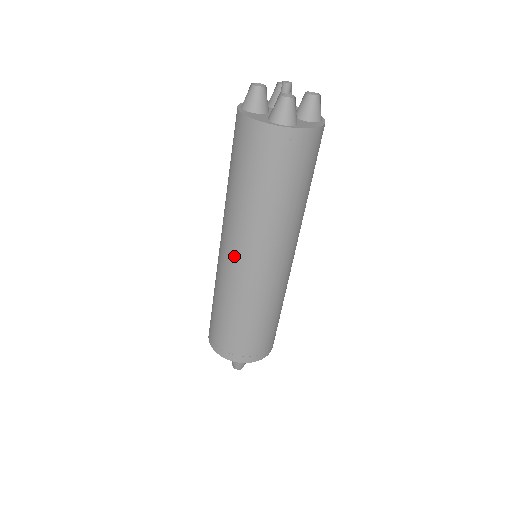
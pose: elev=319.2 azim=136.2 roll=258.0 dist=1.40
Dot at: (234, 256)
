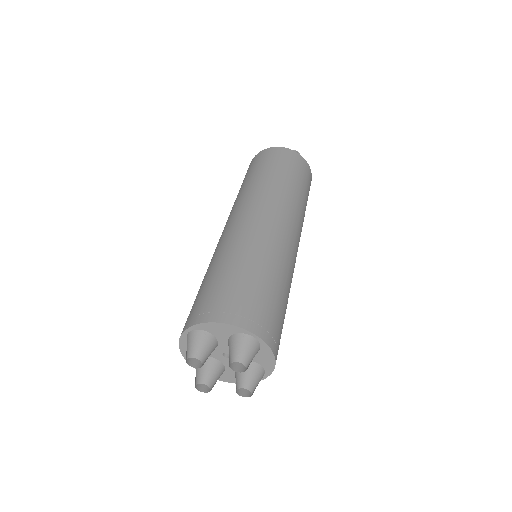
Dot at: (260, 214)
